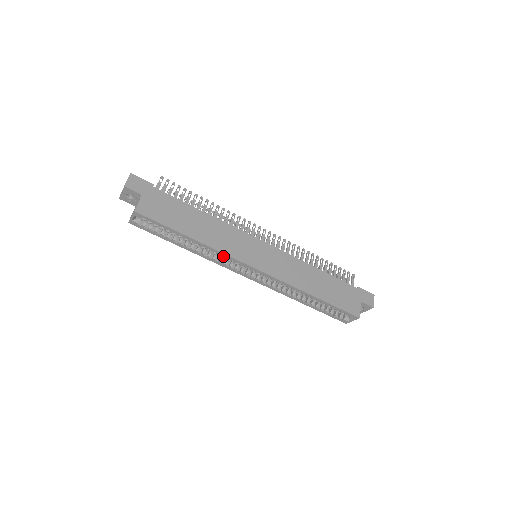
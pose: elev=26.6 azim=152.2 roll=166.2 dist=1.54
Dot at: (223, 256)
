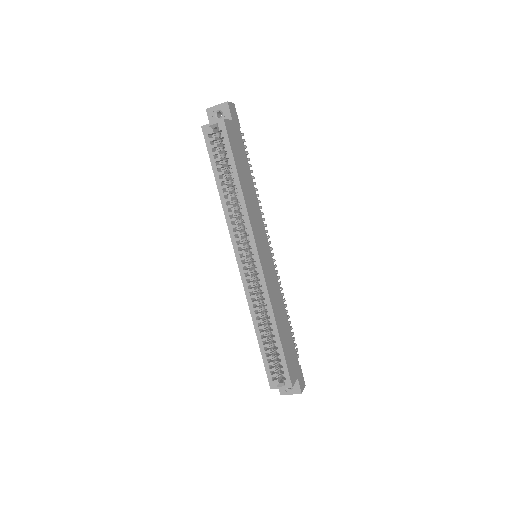
Dot at: (245, 222)
